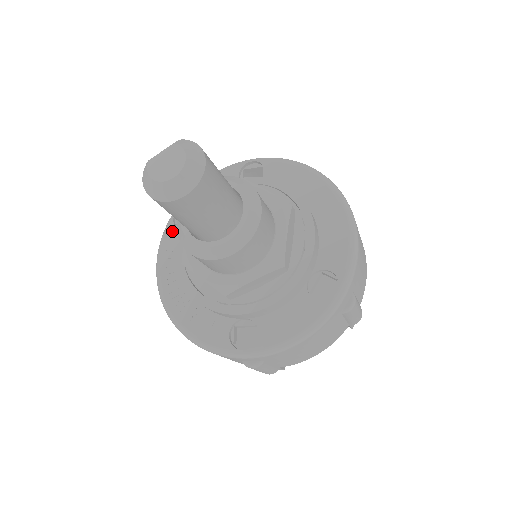
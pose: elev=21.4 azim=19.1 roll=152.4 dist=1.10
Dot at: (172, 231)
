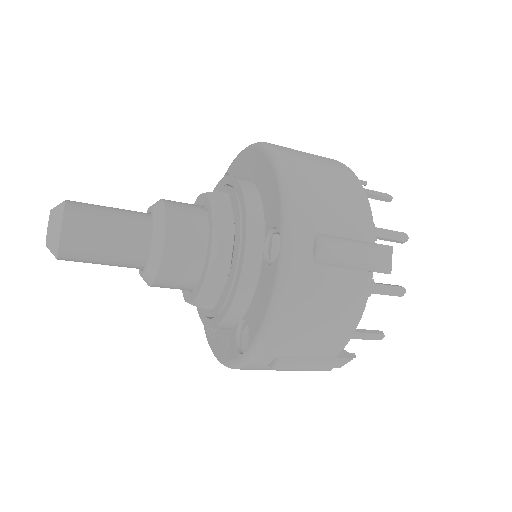
Dot at: occluded
